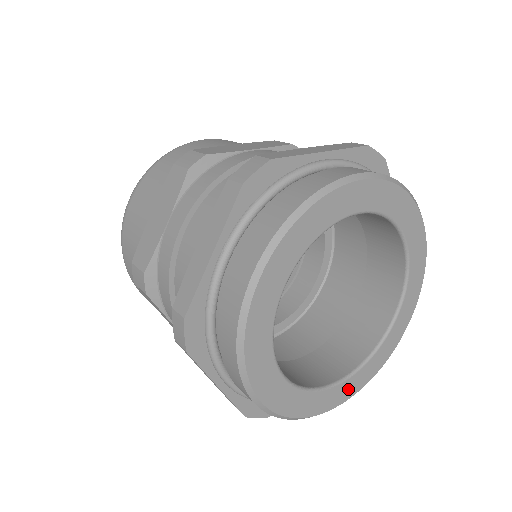
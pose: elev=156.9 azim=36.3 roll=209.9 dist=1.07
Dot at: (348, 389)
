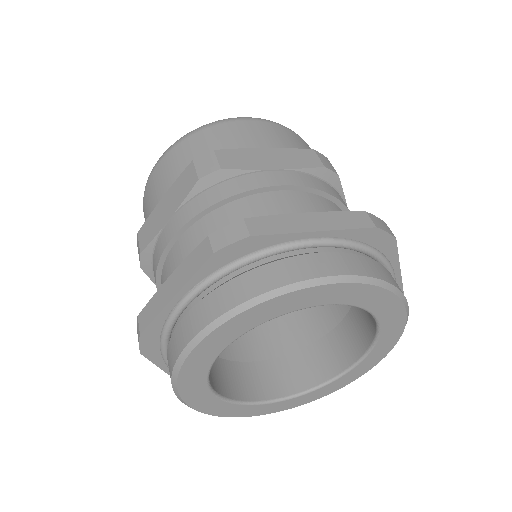
Dot at: (365, 366)
